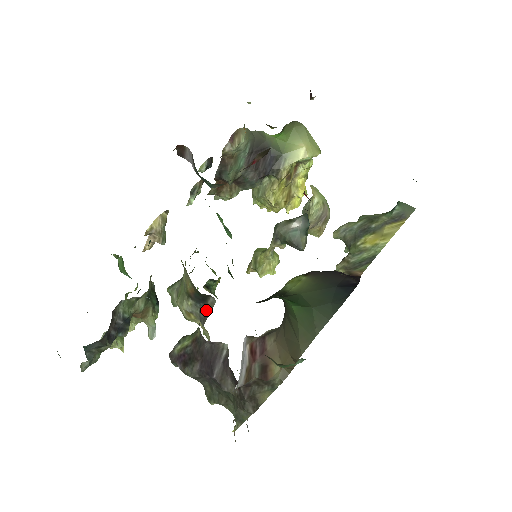
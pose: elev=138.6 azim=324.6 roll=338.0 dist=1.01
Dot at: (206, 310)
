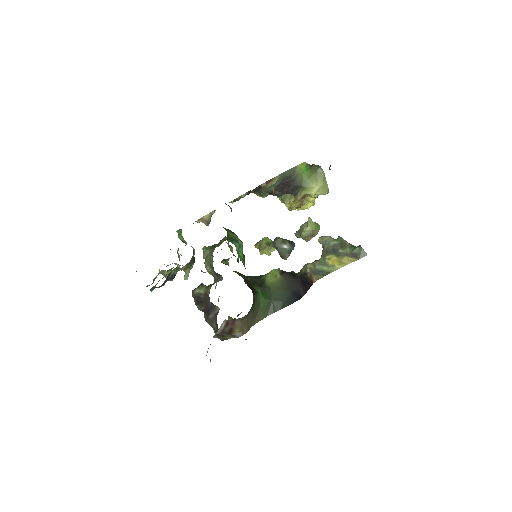
Dot at: (218, 277)
